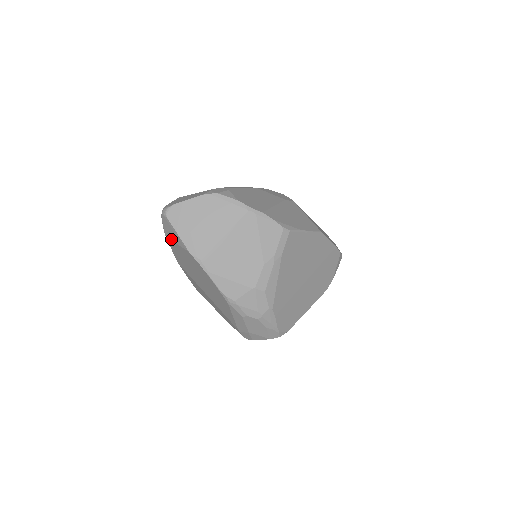
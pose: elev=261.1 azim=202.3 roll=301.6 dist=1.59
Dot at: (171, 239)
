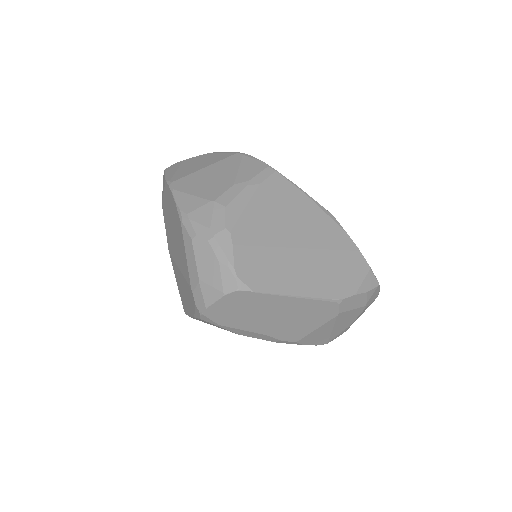
Dot at: (163, 197)
